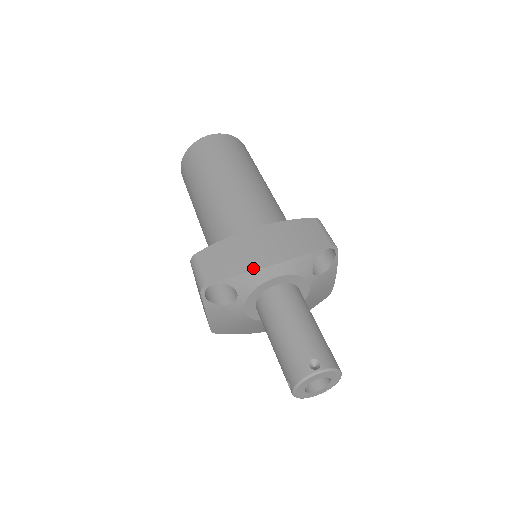
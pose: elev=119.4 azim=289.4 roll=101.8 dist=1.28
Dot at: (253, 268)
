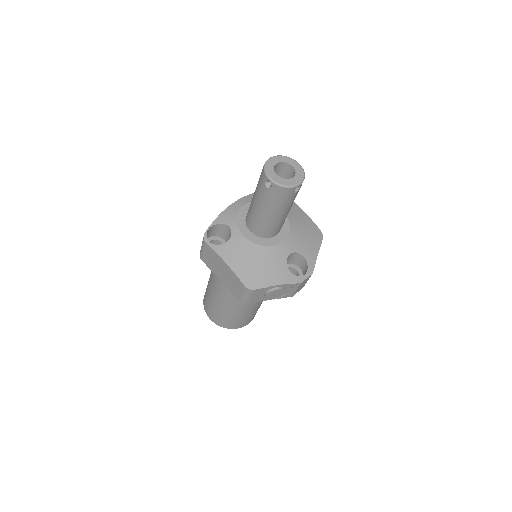
Dot at: (226, 209)
